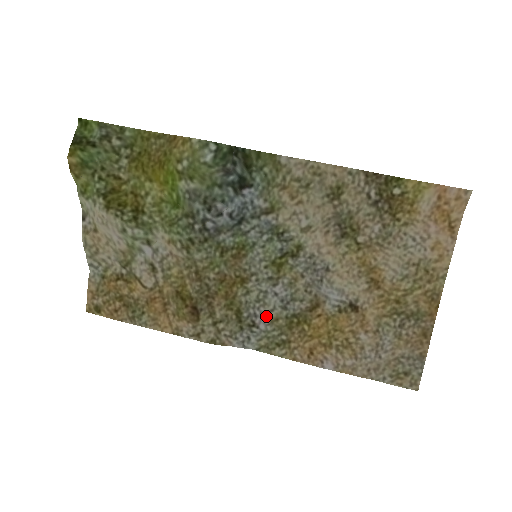
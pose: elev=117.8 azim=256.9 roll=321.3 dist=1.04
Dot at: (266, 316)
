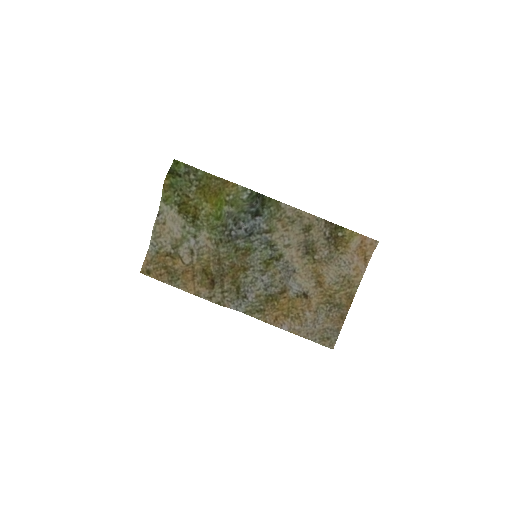
Dot at: (254, 293)
